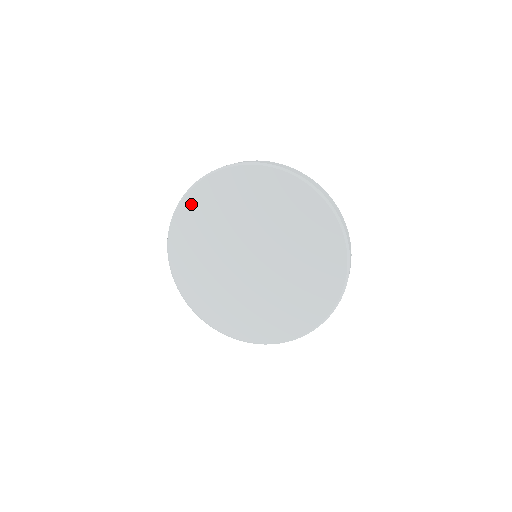
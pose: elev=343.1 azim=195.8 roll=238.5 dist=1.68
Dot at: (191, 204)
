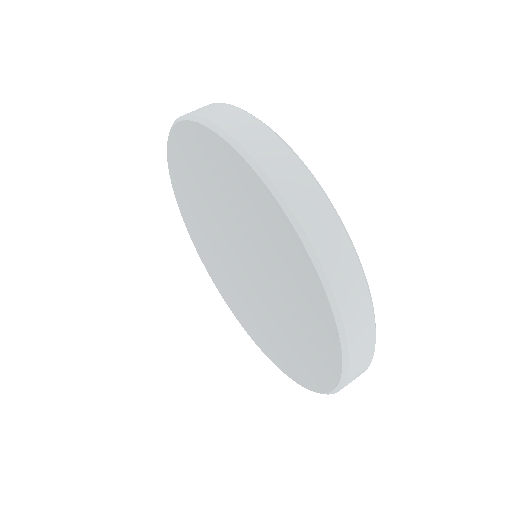
Dot at: (175, 156)
